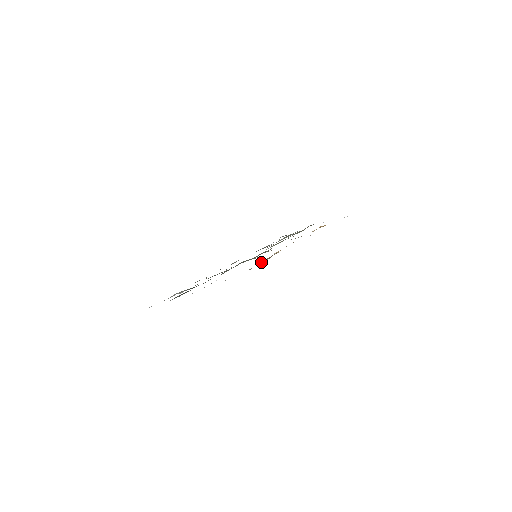
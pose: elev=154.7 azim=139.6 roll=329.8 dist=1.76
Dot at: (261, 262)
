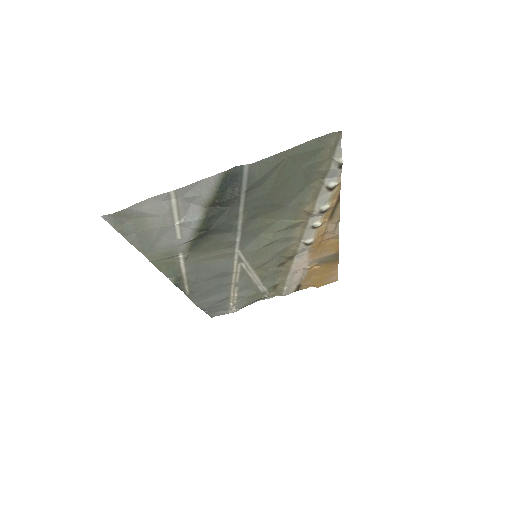
Dot at: (324, 204)
